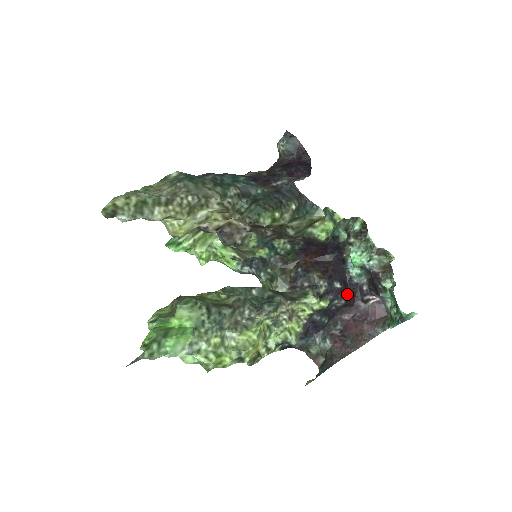
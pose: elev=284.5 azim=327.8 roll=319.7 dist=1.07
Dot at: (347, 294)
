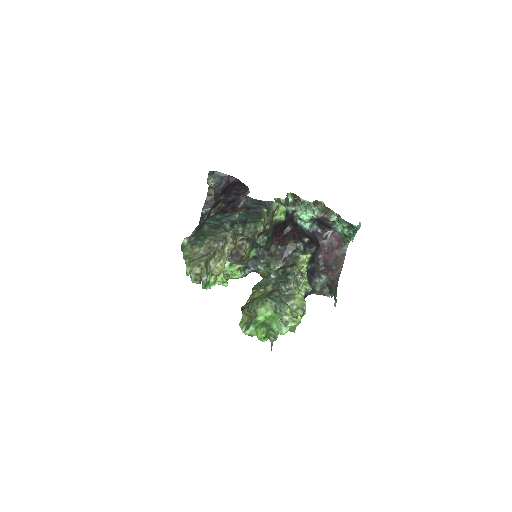
Dot at: (313, 241)
